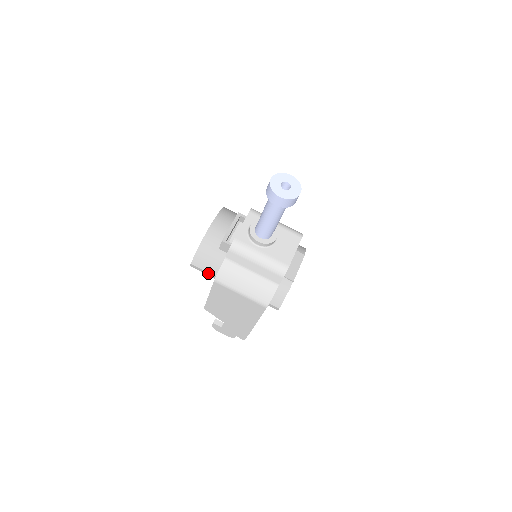
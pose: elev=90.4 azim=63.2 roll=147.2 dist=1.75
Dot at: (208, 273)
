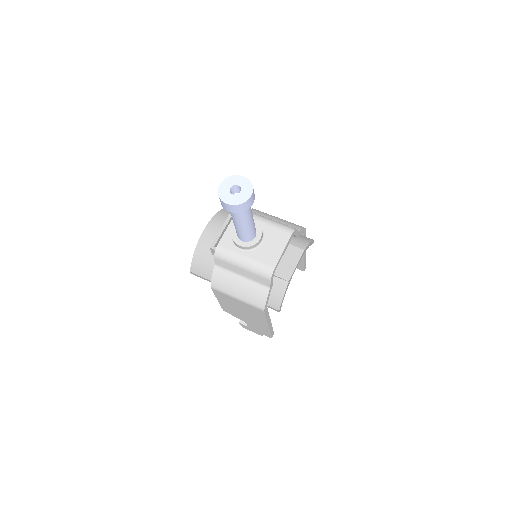
Dot at: (207, 279)
